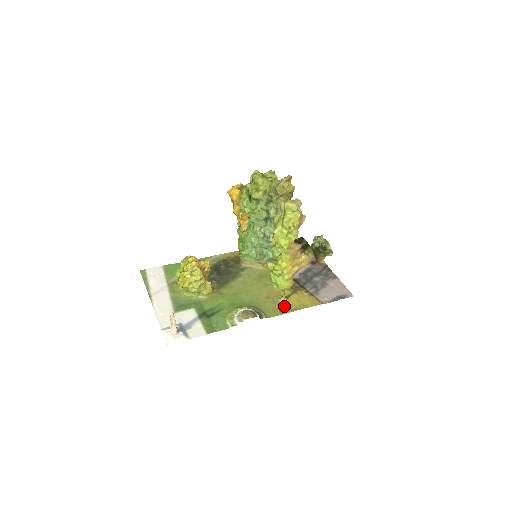
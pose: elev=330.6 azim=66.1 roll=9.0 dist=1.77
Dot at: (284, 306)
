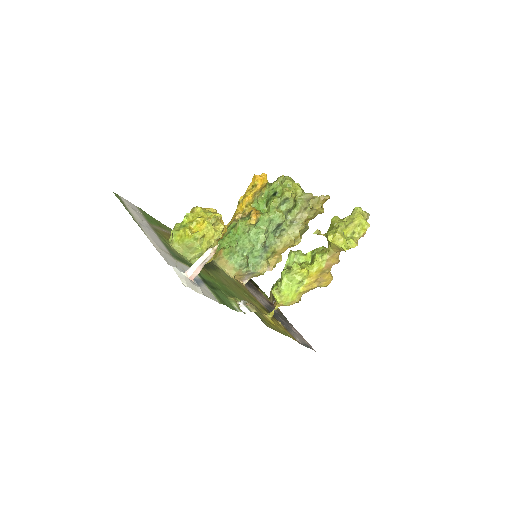
Dot at: (272, 324)
